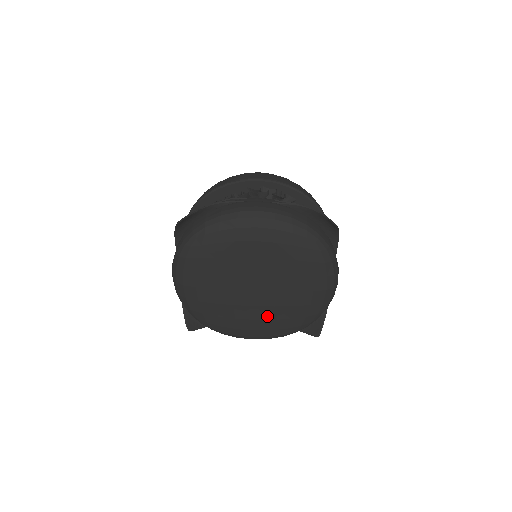
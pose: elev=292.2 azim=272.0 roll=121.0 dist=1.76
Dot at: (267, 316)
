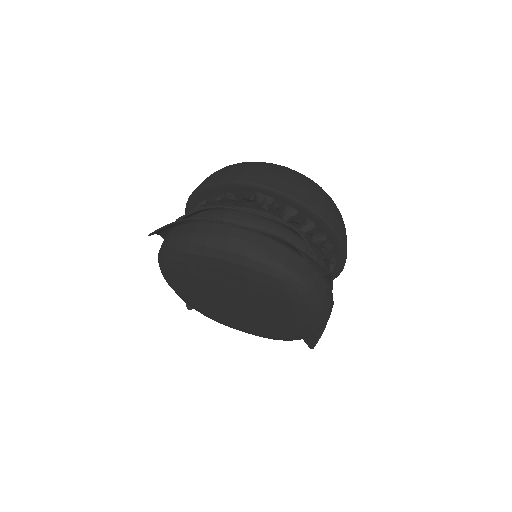
Dot at: (253, 325)
